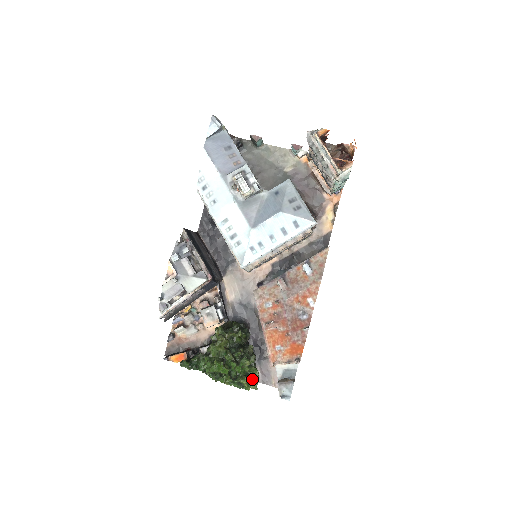
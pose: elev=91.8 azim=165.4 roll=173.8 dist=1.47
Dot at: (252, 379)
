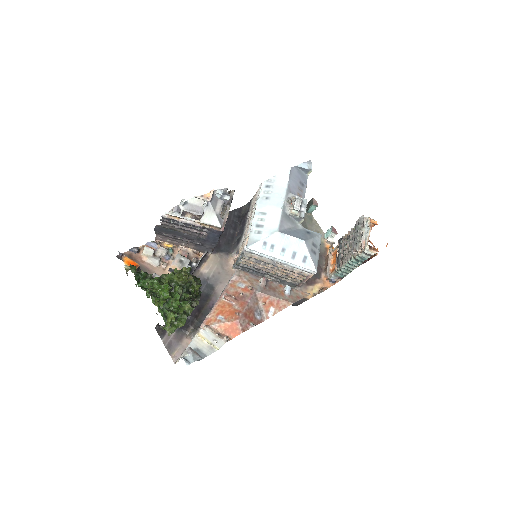
Dot at: (174, 324)
